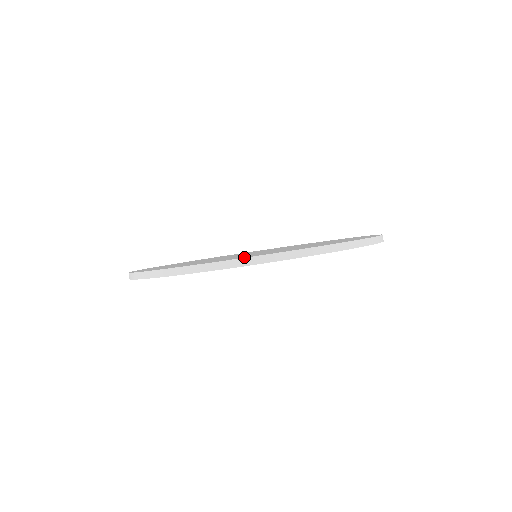
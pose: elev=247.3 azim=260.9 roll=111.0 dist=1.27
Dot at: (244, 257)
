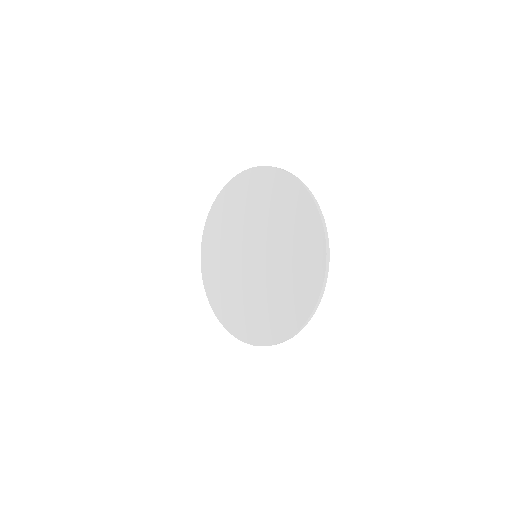
Dot at: (273, 340)
